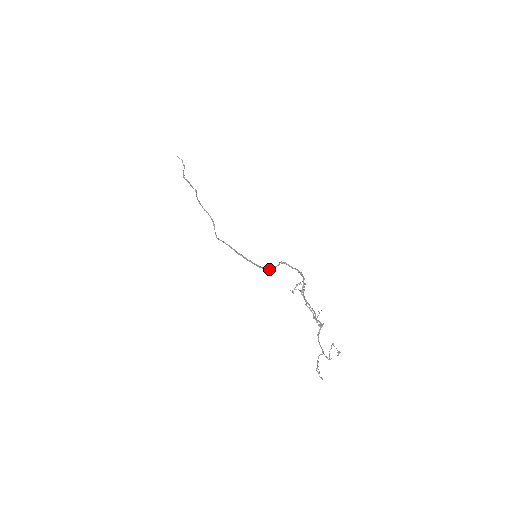
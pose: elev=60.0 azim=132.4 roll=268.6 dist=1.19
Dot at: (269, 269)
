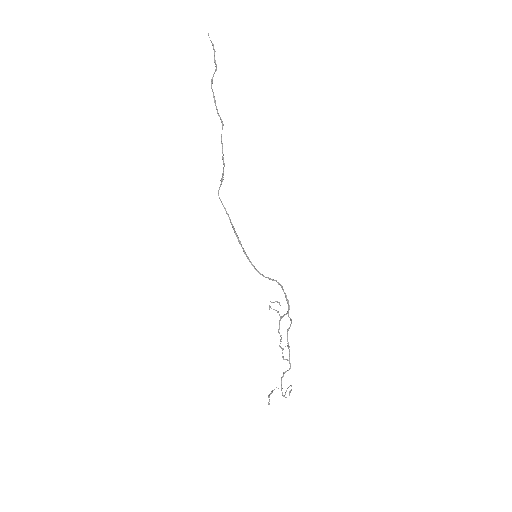
Dot at: (260, 273)
